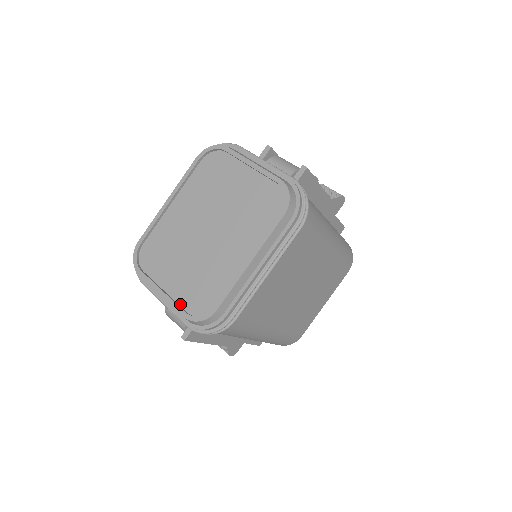
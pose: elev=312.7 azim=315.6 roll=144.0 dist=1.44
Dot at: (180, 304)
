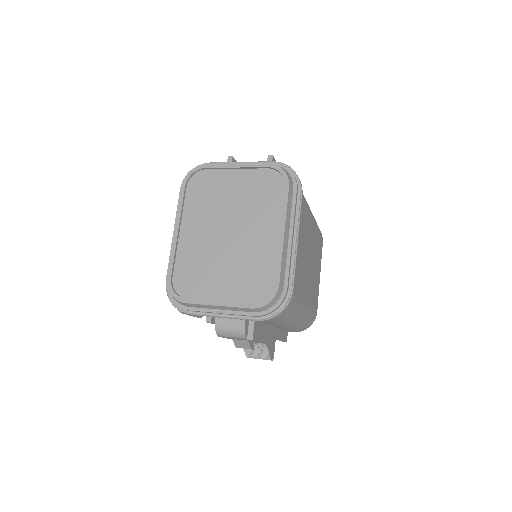
Dot at: (241, 302)
